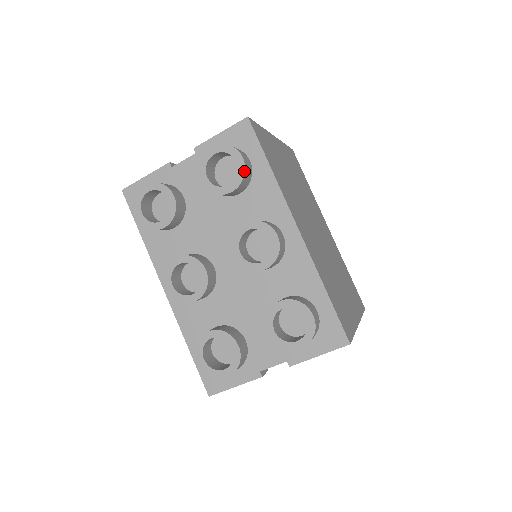
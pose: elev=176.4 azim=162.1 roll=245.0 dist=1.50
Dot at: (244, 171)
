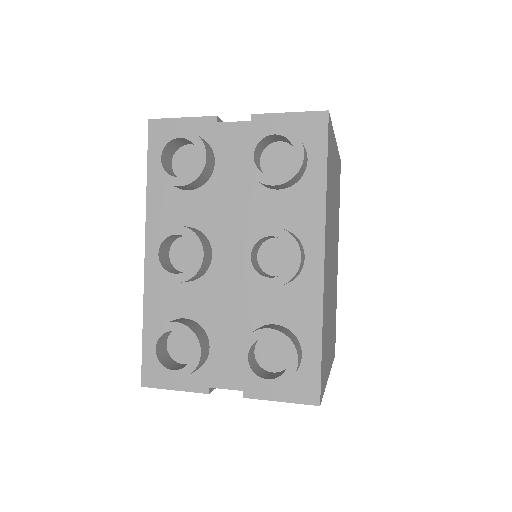
Dot at: (298, 170)
